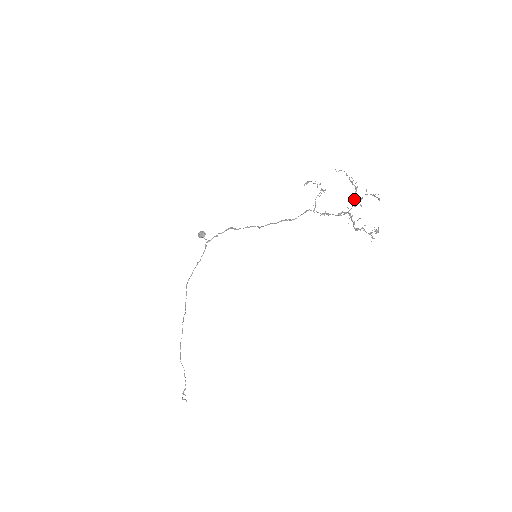
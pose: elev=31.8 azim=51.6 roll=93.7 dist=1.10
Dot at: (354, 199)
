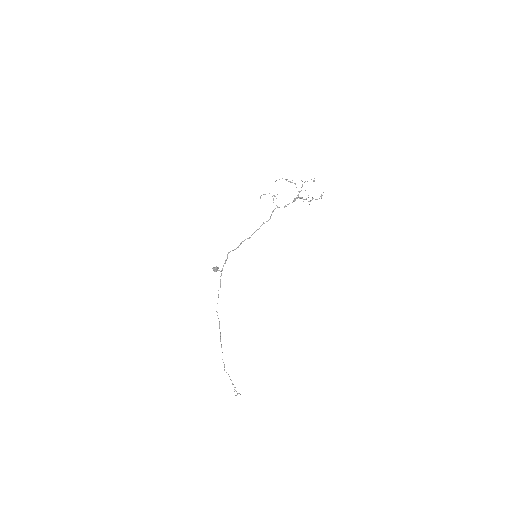
Dot at: occluded
